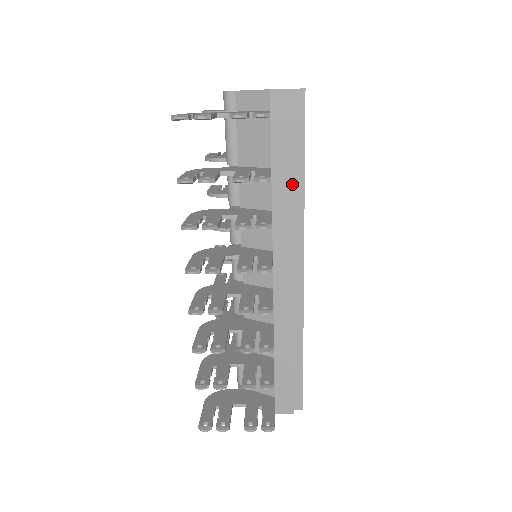
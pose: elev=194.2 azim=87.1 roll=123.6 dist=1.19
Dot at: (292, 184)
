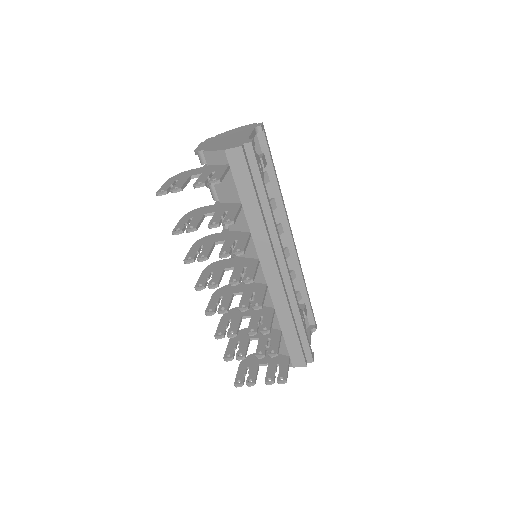
Dot at: (259, 211)
